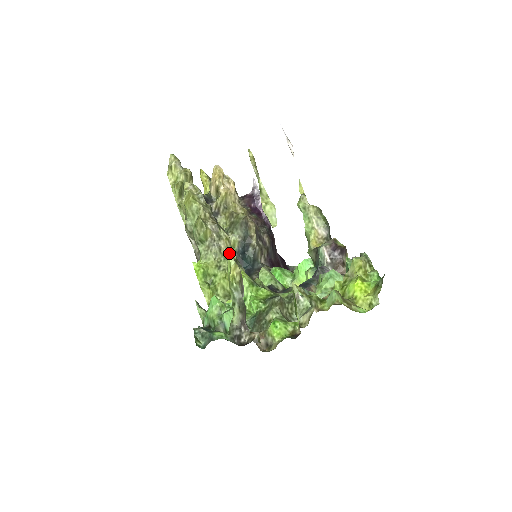
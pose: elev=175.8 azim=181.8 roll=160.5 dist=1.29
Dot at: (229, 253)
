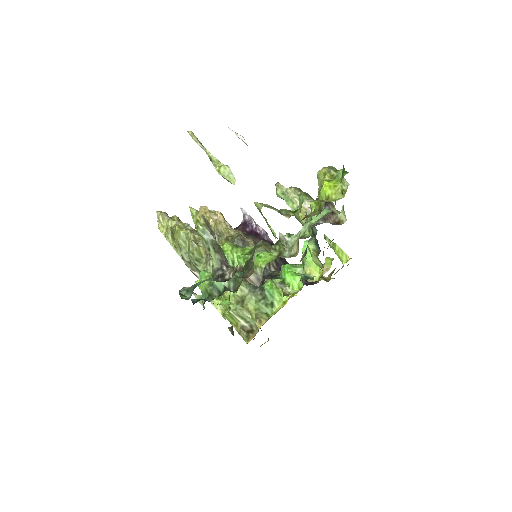
Dot at: occluded
